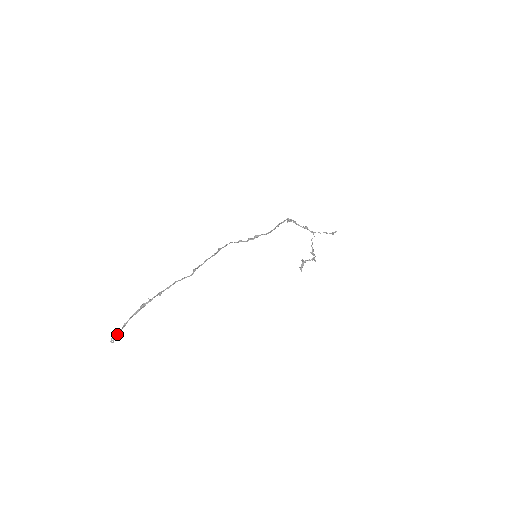
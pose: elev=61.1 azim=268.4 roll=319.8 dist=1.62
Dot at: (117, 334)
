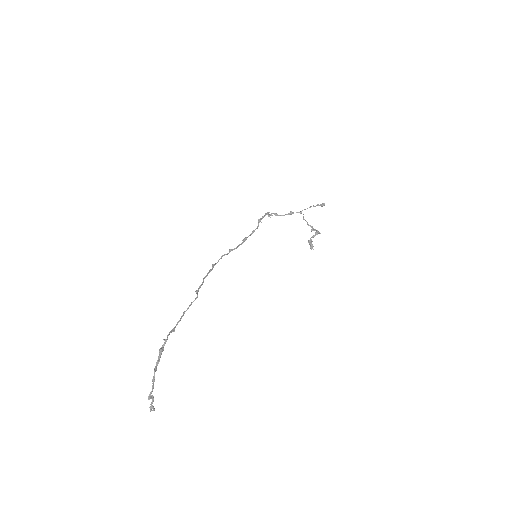
Dot at: (152, 397)
